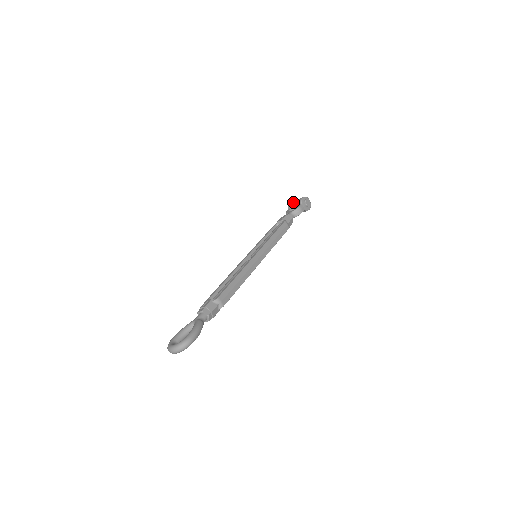
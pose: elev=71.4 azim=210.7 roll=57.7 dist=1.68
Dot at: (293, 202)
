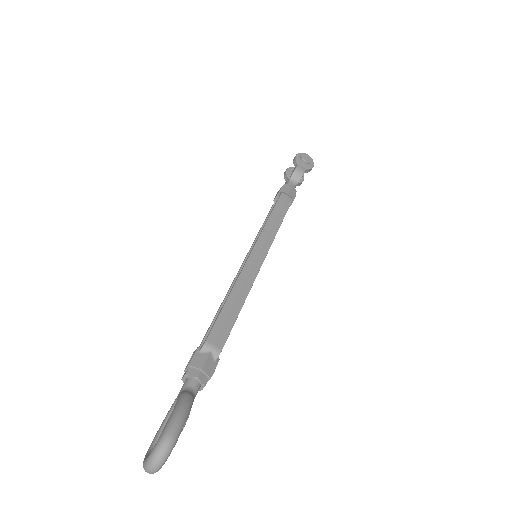
Dot at: (288, 169)
